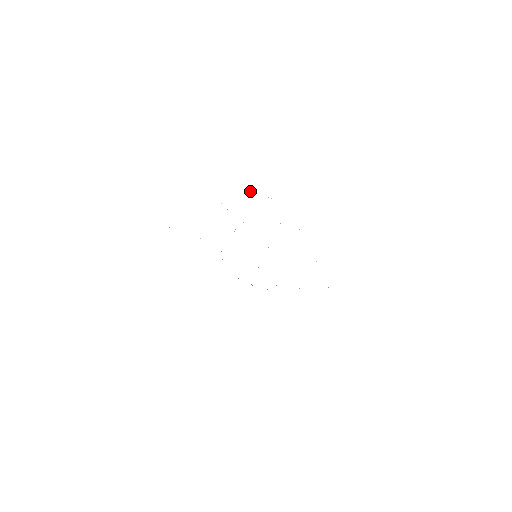
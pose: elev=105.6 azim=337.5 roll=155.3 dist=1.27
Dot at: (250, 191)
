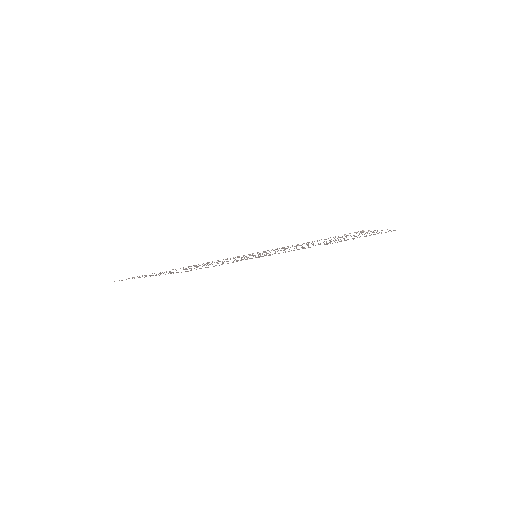
Dot at: (357, 232)
